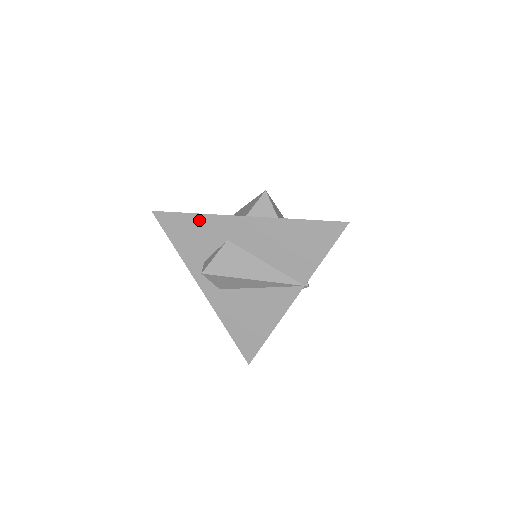
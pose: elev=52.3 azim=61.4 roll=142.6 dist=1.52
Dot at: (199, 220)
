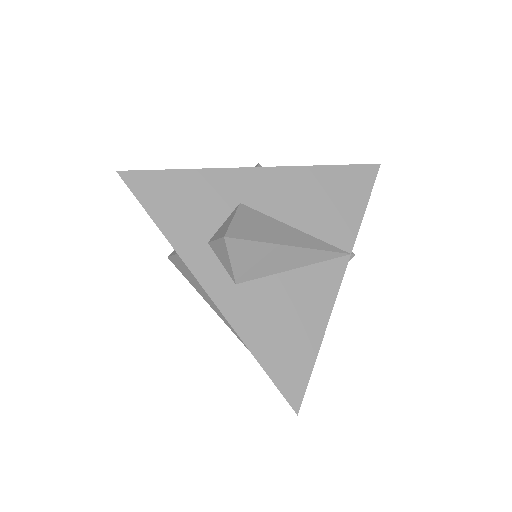
Dot at: (195, 178)
